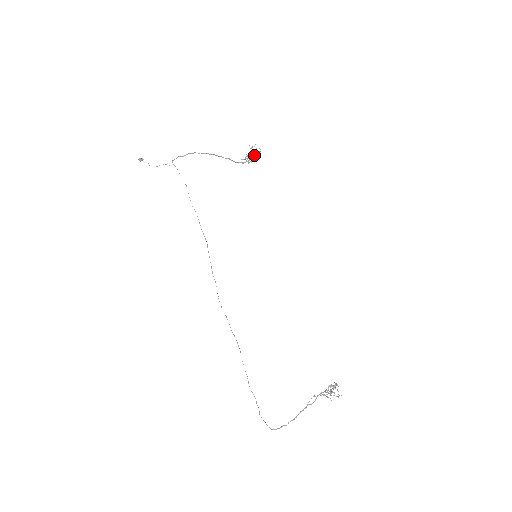
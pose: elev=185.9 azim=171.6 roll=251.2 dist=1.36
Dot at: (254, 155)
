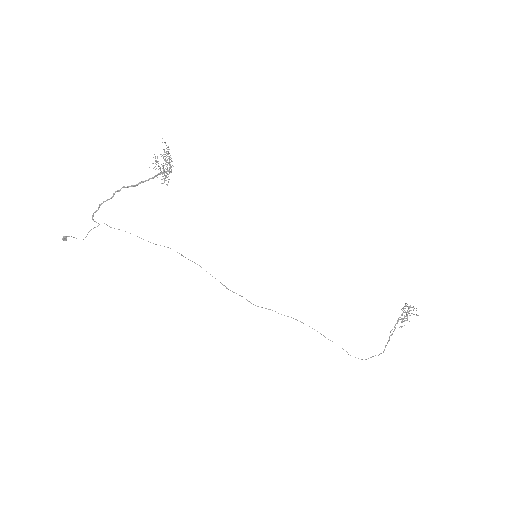
Dot at: (166, 166)
